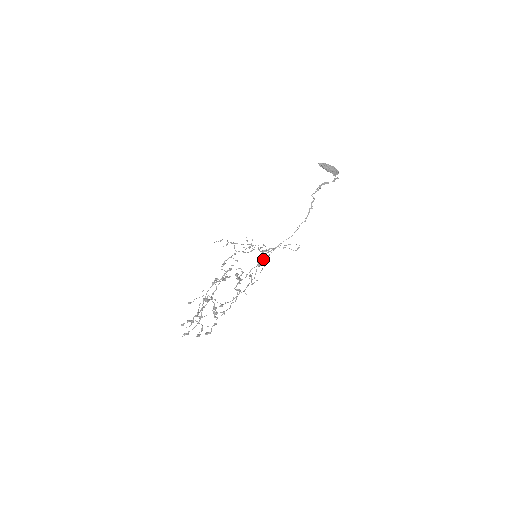
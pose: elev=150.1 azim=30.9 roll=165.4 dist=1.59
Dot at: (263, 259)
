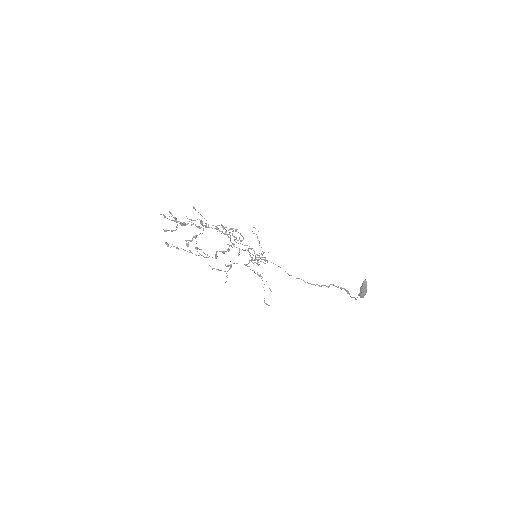
Dot at: (259, 257)
